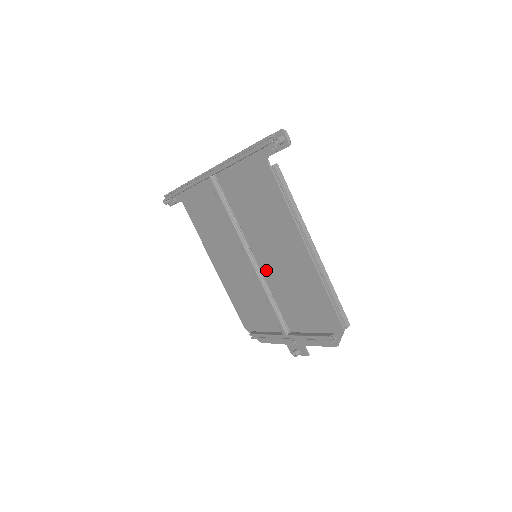
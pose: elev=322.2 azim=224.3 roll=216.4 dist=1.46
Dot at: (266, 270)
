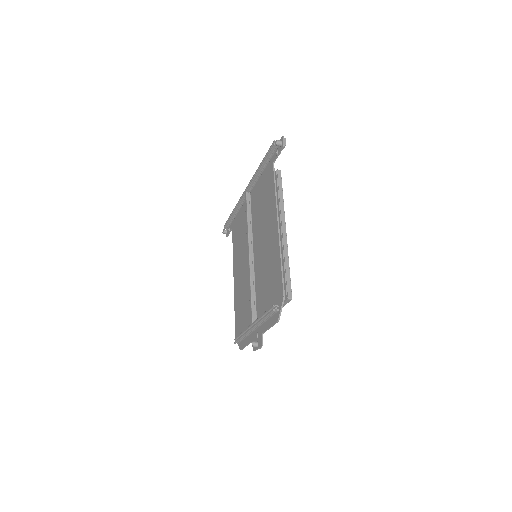
Dot at: (257, 263)
